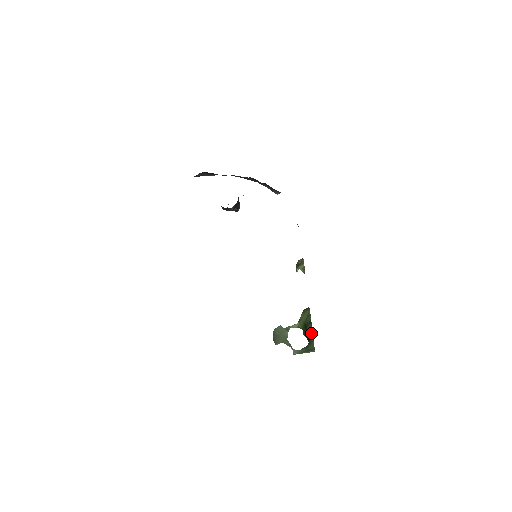
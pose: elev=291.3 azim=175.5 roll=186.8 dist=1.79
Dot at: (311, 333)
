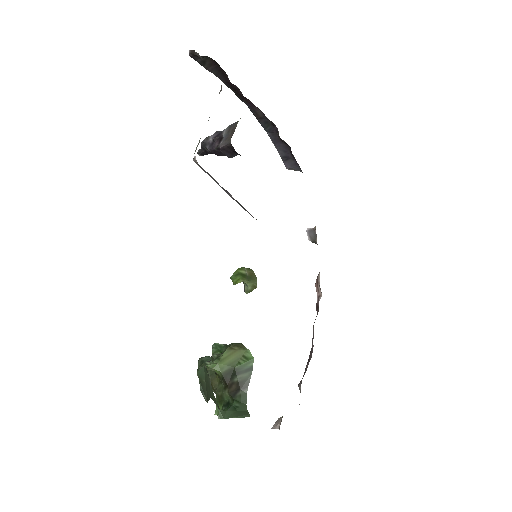
Dot at: (245, 386)
